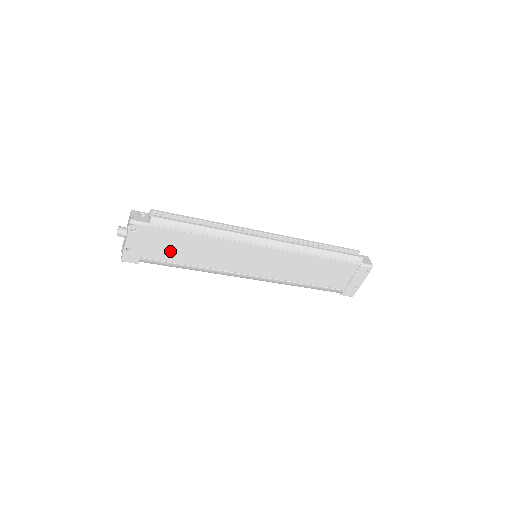
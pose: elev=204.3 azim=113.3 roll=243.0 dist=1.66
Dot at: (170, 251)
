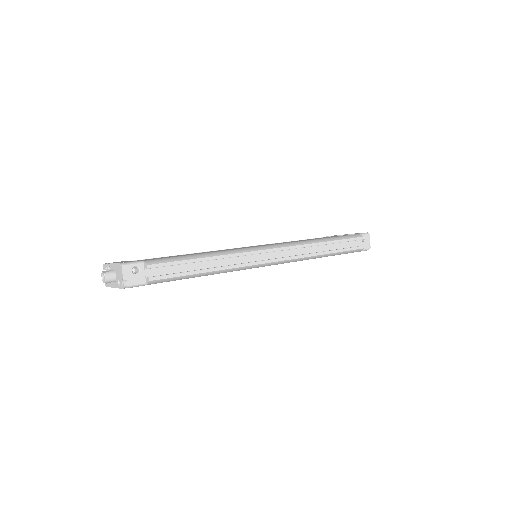
Dot at: occluded
